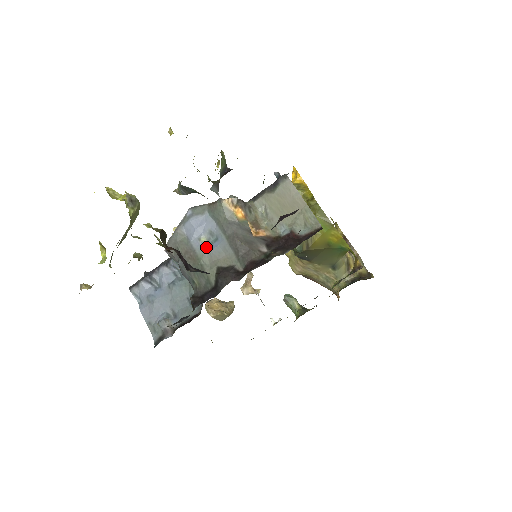
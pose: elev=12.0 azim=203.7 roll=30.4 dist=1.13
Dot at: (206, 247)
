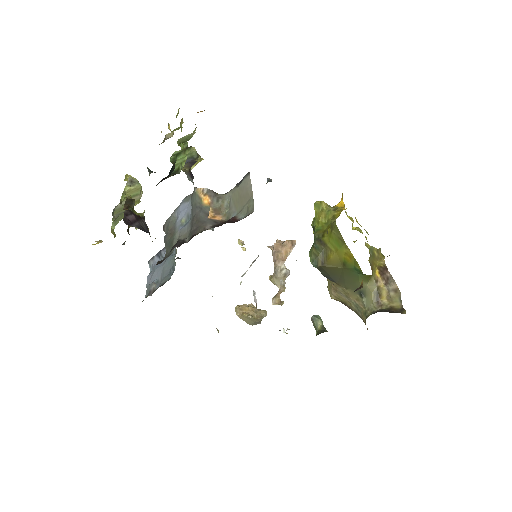
Dot at: (182, 226)
